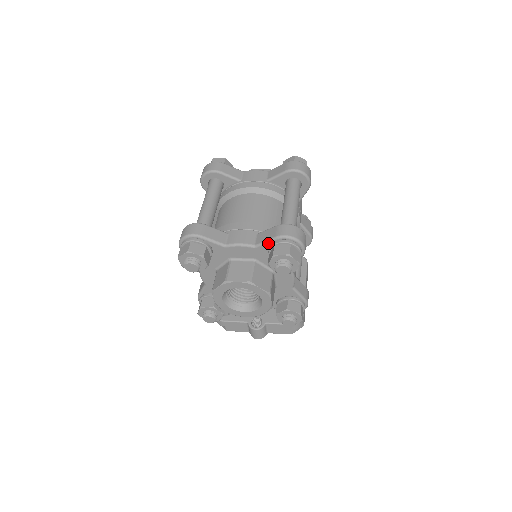
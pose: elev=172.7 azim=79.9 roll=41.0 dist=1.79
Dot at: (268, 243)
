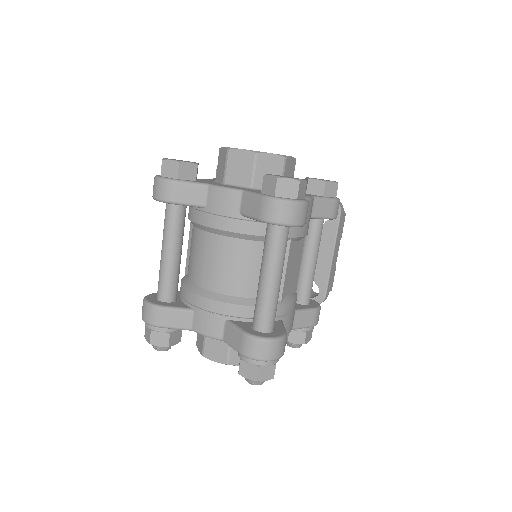
Dot at: (235, 349)
